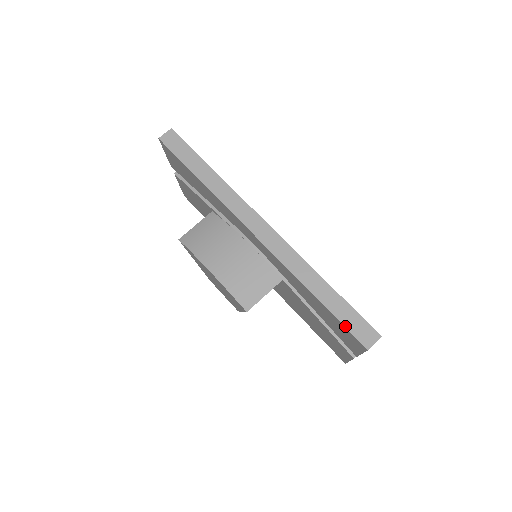
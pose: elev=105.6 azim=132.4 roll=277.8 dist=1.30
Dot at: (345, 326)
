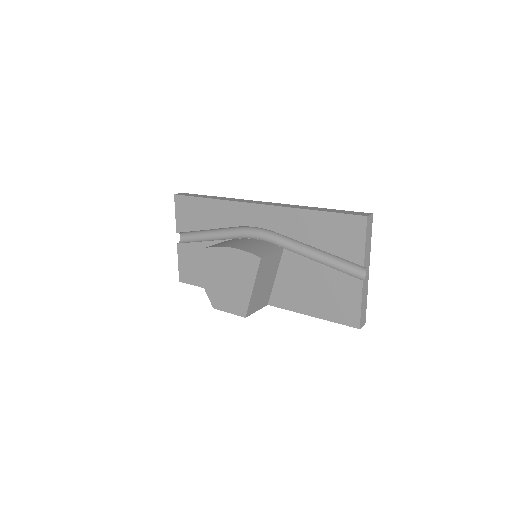
Dot at: (344, 213)
